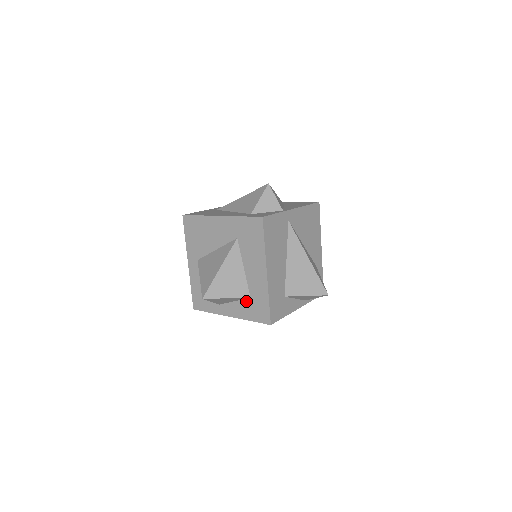
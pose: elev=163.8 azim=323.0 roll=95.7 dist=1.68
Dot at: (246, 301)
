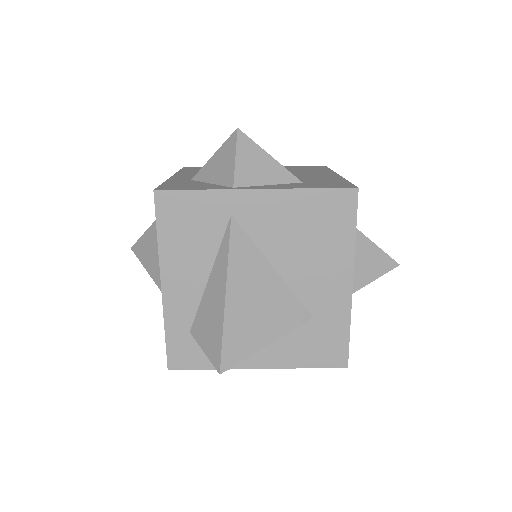
Dot at: occluded
